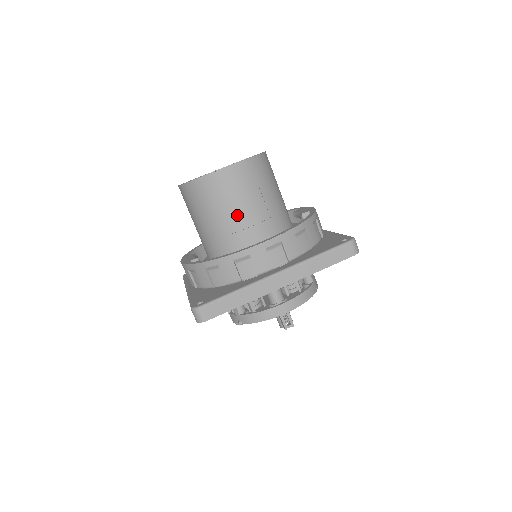
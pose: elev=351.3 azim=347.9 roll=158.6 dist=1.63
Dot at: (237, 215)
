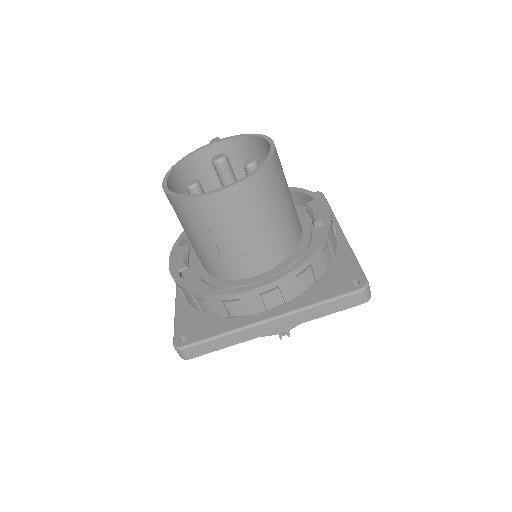
Dot at: (230, 242)
